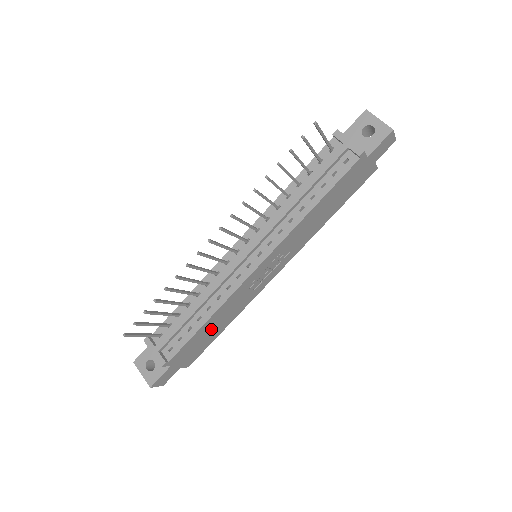
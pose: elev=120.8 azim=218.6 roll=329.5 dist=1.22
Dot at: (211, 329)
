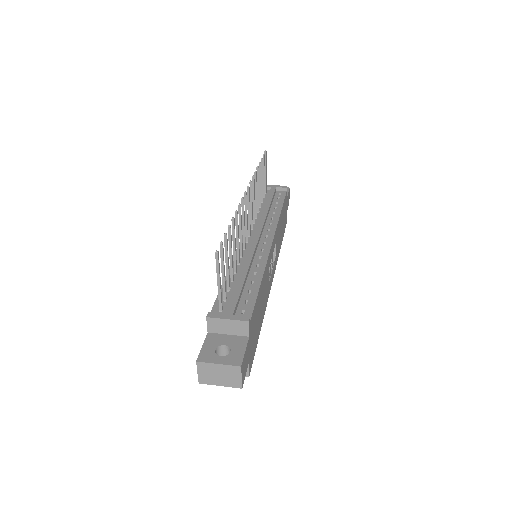
Dot at: (259, 308)
